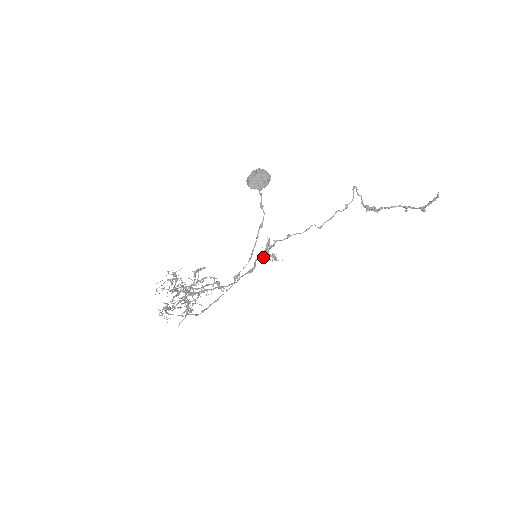
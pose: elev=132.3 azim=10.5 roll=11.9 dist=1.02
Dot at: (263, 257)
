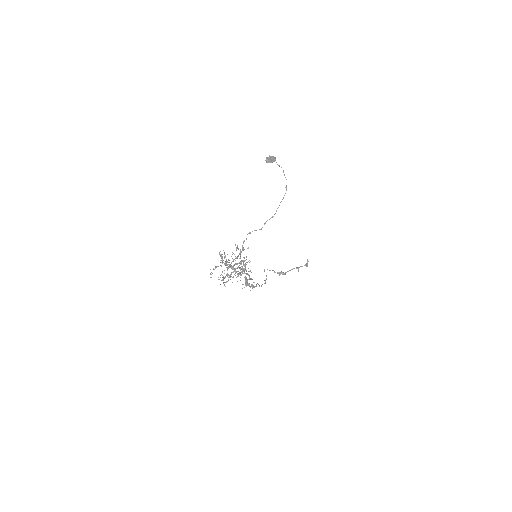
Dot at: (248, 285)
